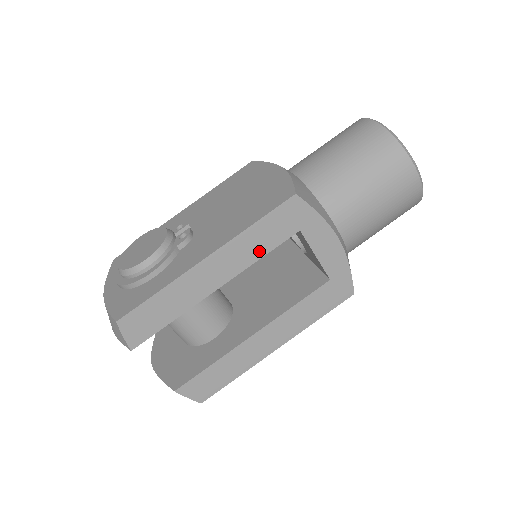
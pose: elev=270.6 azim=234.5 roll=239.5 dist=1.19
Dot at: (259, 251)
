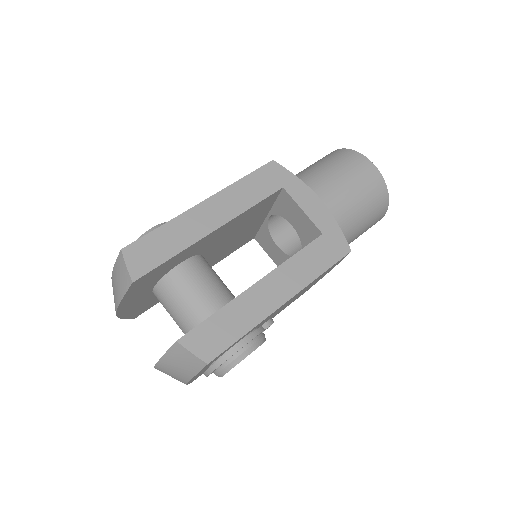
Dot at: (250, 200)
